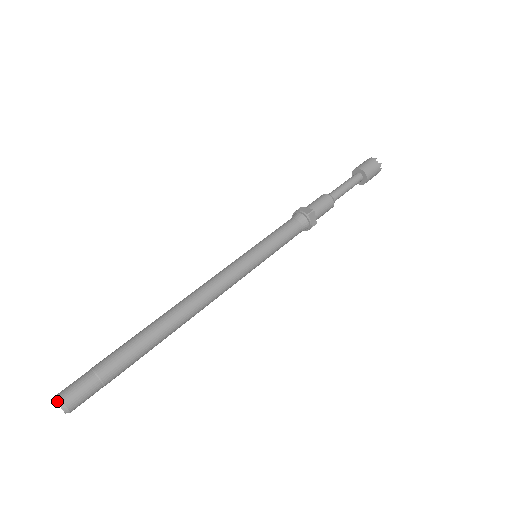
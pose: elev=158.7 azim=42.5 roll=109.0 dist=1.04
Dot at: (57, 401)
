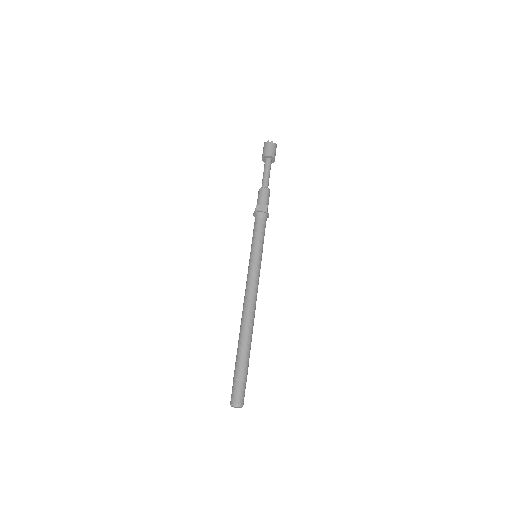
Dot at: (237, 406)
